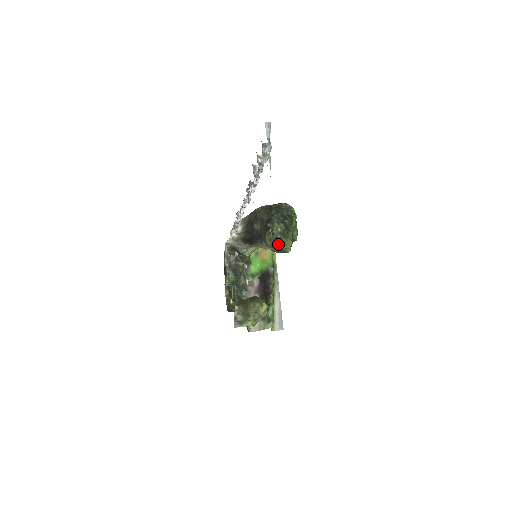
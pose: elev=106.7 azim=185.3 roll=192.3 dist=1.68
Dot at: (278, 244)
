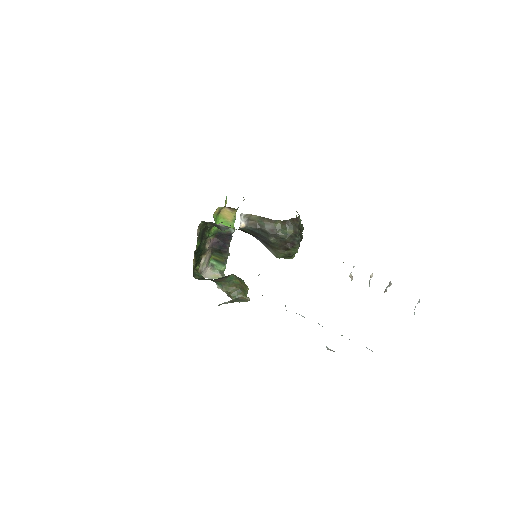
Dot at: occluded
